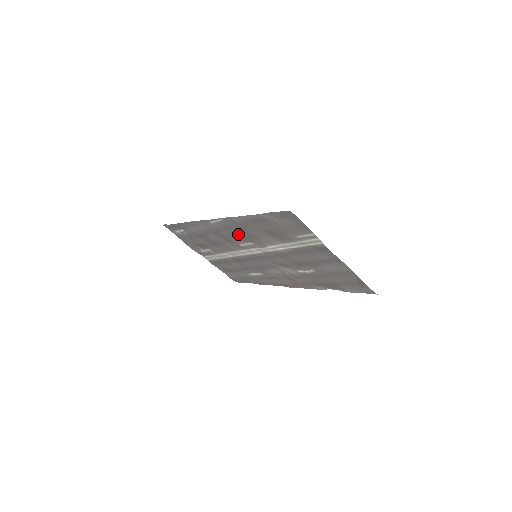
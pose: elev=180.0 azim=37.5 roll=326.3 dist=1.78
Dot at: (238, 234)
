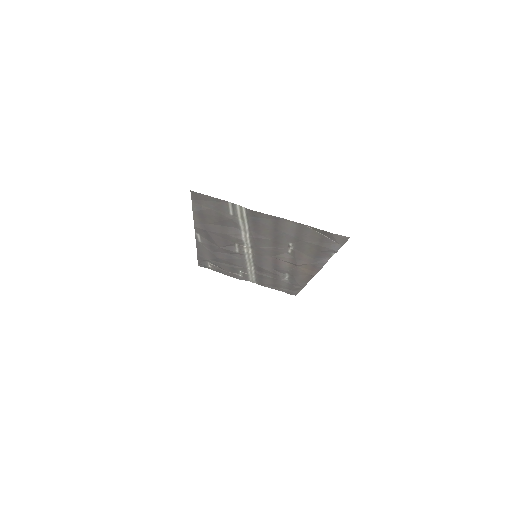
Dot at: (219, 241)
